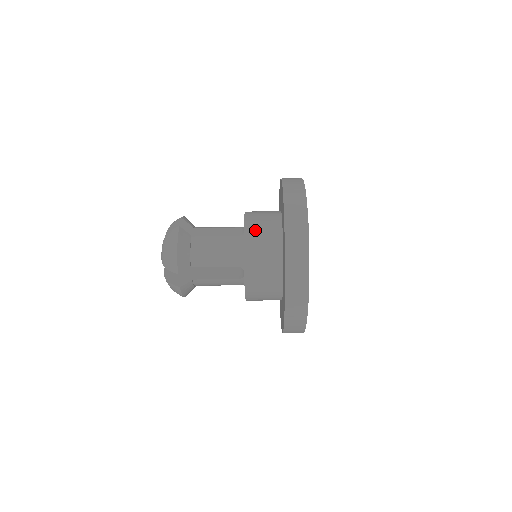
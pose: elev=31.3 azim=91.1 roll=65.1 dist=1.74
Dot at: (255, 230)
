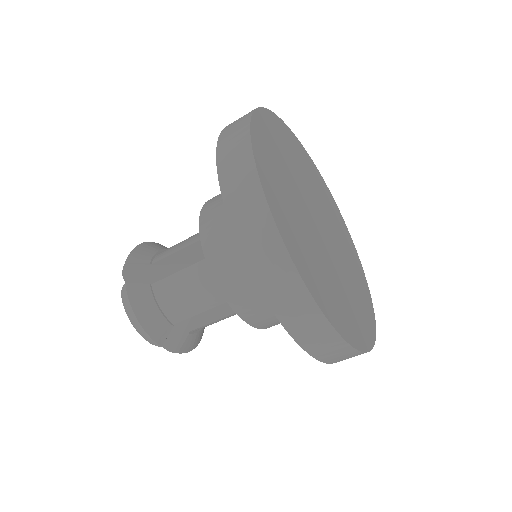
Dot at: (220, 251)
